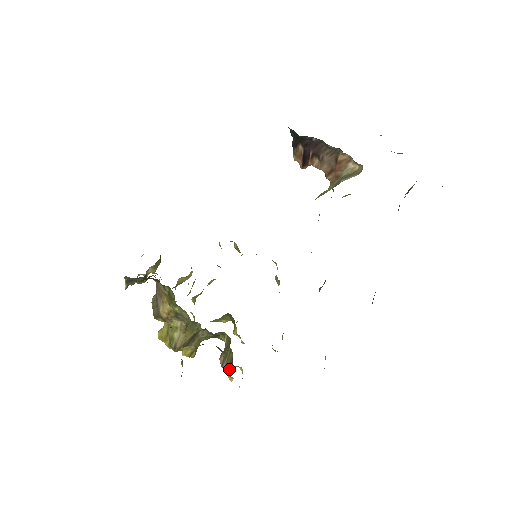
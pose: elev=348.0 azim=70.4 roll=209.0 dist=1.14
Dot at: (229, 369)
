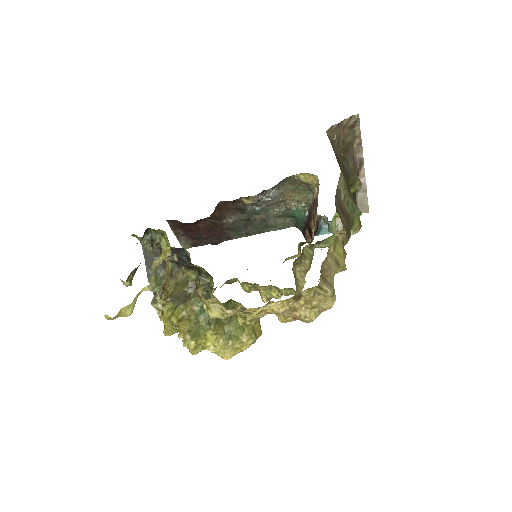
Dot at: (199, 282)
